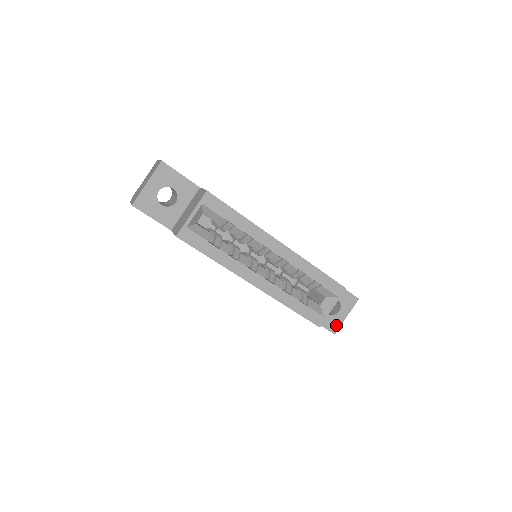
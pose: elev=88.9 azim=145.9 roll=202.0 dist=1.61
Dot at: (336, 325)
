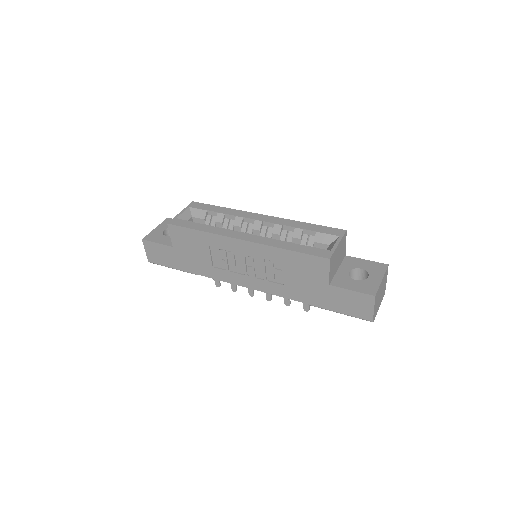
Dot at: (372, 288)
